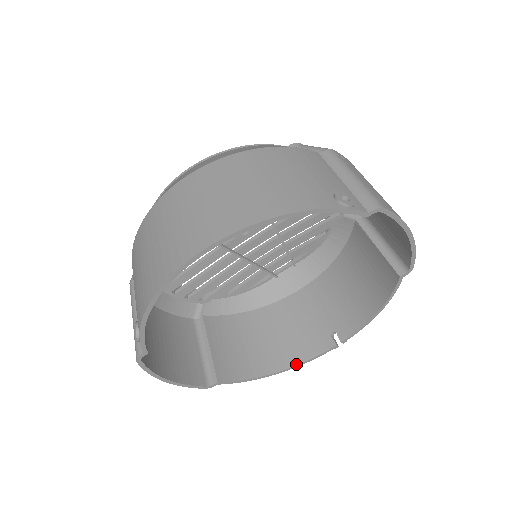
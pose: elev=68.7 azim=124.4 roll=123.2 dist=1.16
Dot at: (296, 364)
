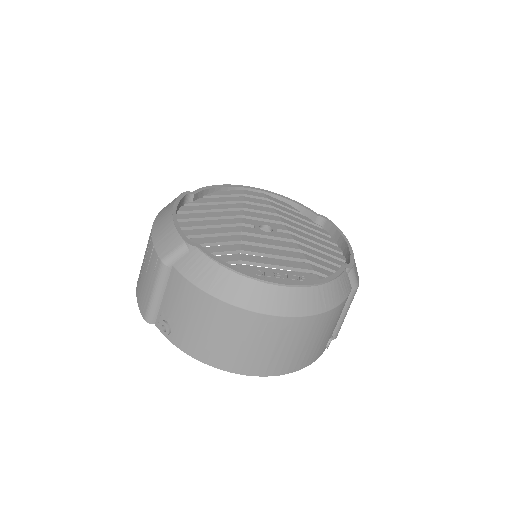
Dot at: occluded
